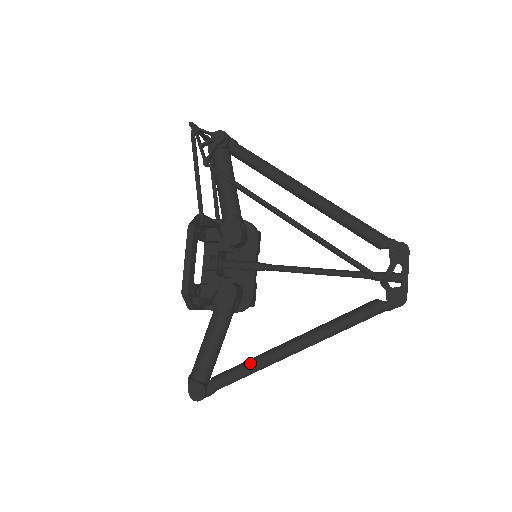
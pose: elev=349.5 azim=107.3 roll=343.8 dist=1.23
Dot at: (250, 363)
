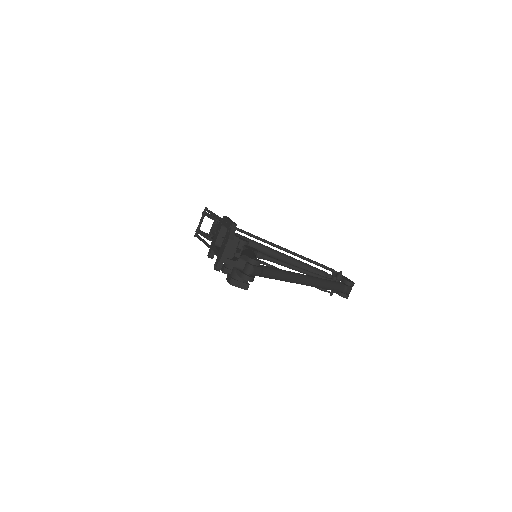
Dot at: (283, 270)
